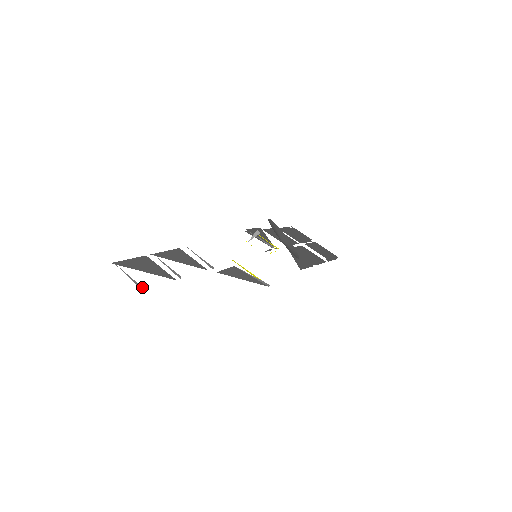
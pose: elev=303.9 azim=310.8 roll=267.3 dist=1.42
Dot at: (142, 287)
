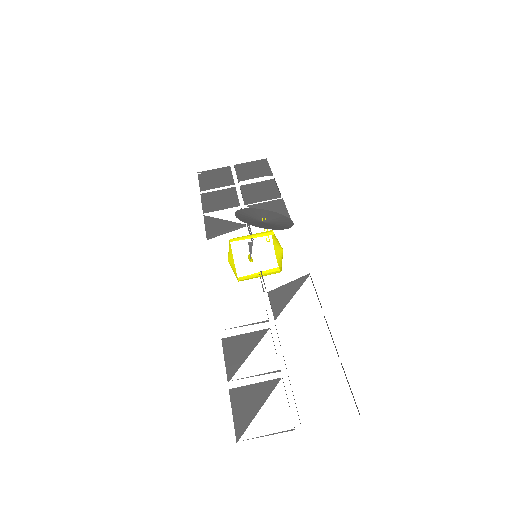
Dot at: (292, 430)
